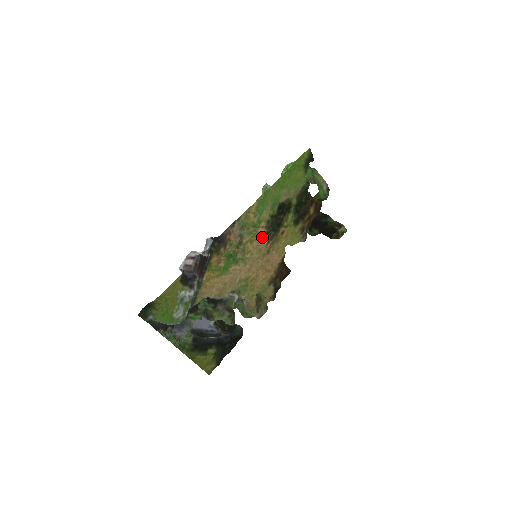
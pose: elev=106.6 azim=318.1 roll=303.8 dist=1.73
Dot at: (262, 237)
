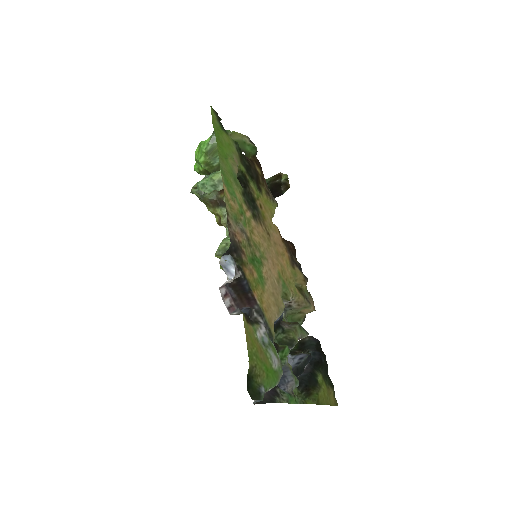
Dot at: (254, 222)
